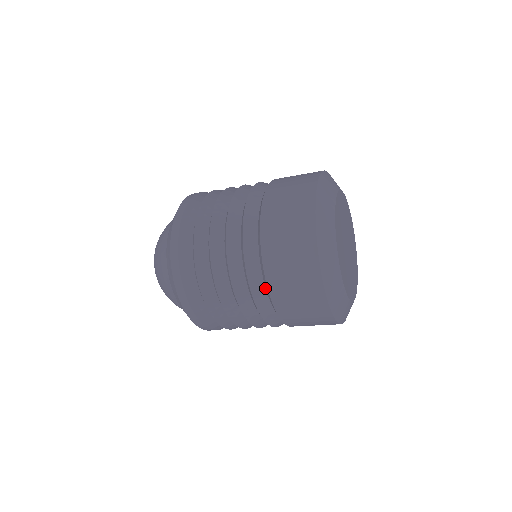
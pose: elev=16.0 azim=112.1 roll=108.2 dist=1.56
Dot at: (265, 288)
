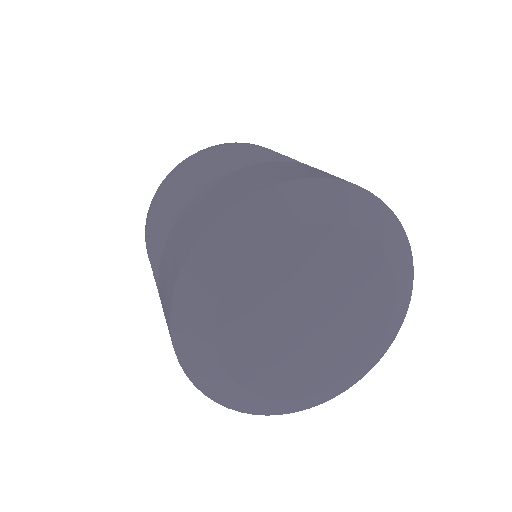
Dot at: occluded
